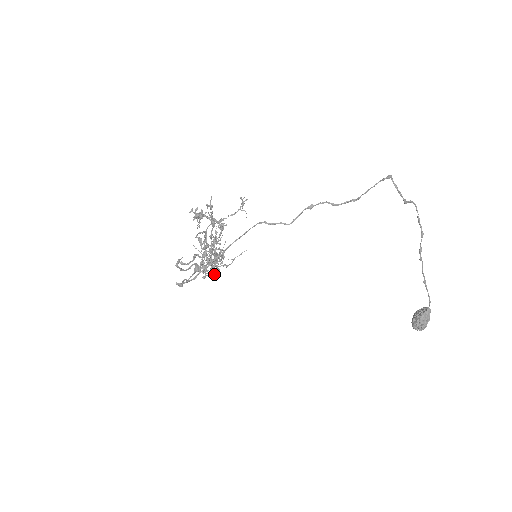
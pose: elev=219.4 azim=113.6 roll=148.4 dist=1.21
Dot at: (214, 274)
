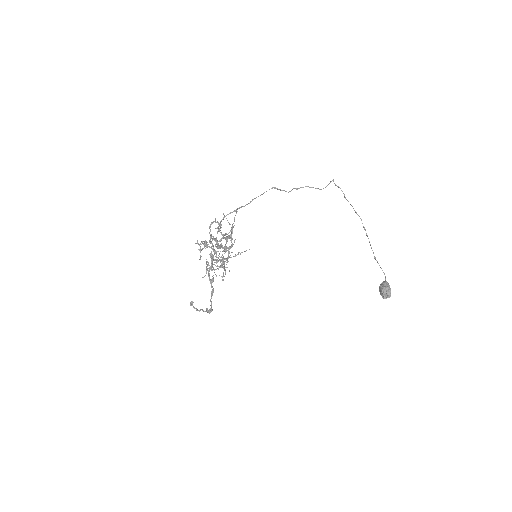
Dot at: occluded
